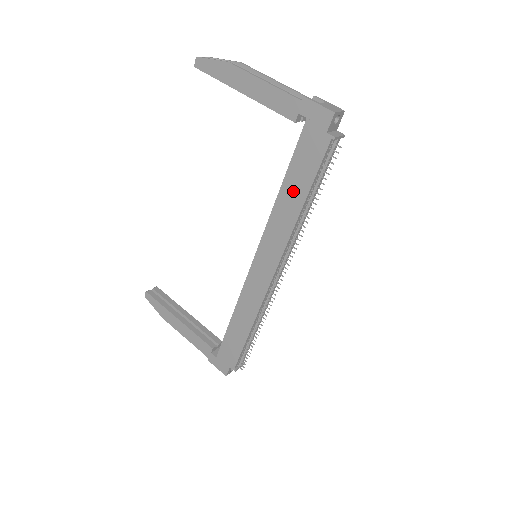
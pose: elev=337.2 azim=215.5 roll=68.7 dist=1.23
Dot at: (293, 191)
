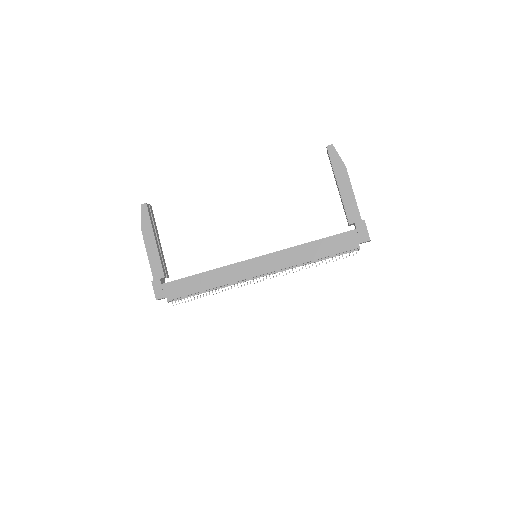
Dot at: (316, 249)
